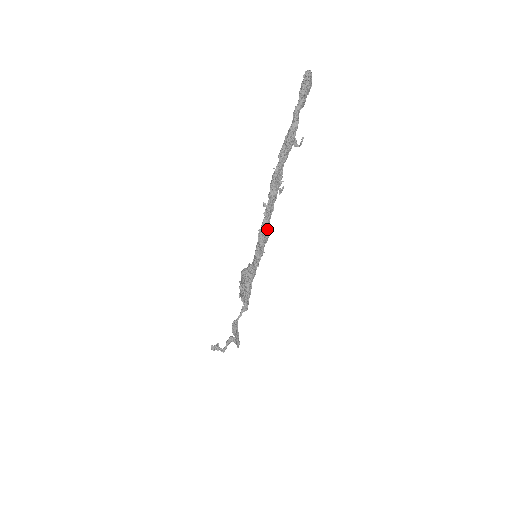
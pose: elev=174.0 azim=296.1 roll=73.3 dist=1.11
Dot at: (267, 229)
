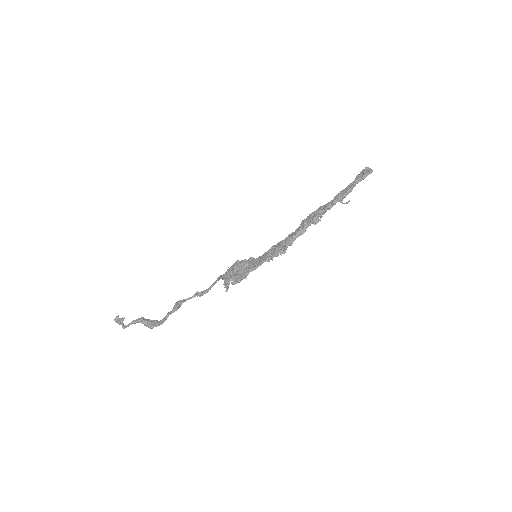
Dot at: occluded
